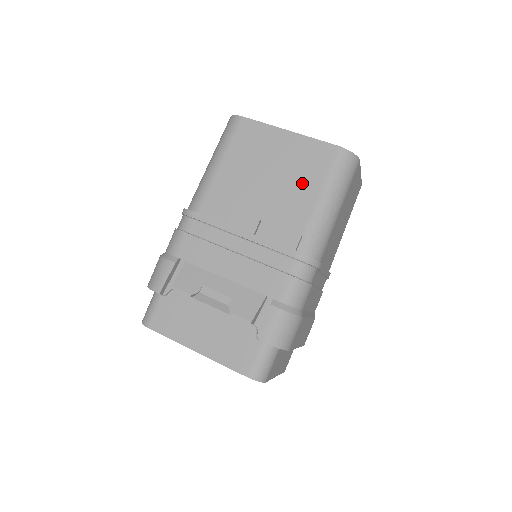
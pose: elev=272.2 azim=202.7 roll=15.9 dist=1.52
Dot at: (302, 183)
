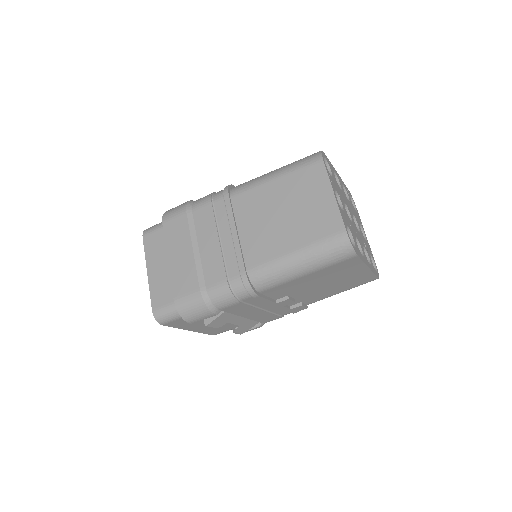
Dot at: (338, 289)
